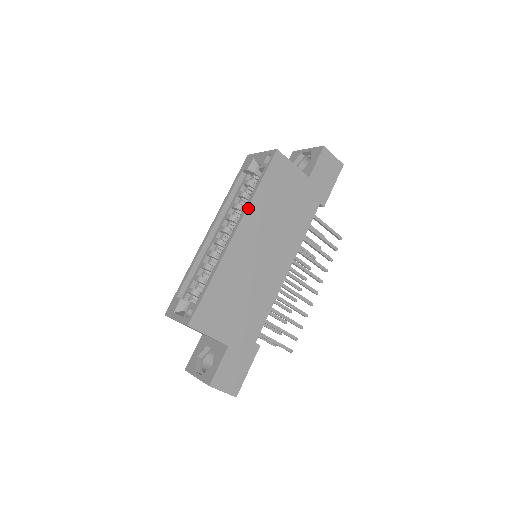
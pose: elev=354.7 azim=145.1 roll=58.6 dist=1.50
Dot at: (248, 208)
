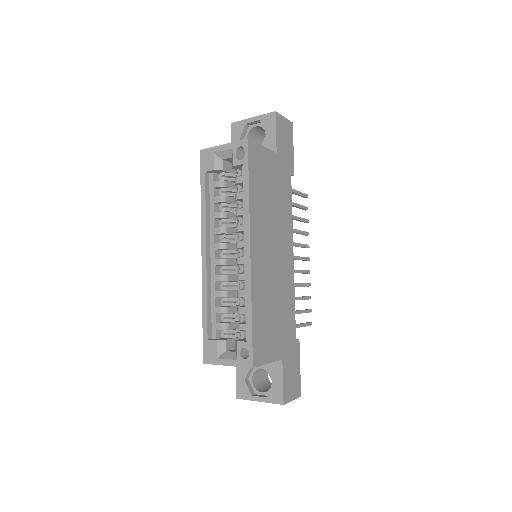
Dot at: (250, 218)
